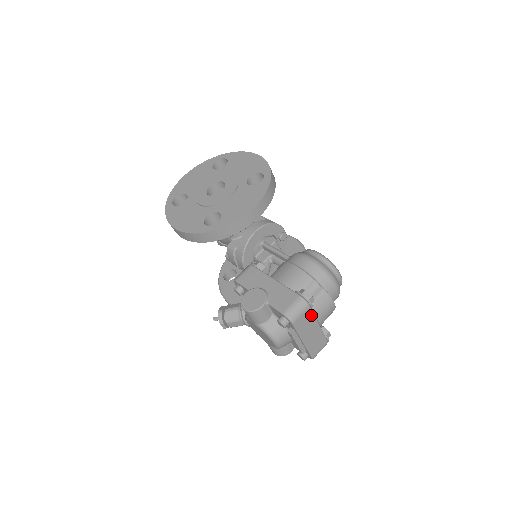
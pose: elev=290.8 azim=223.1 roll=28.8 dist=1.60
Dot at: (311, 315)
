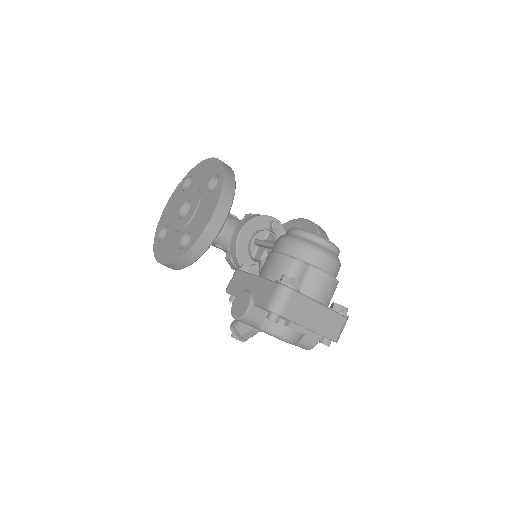
Dot at: (301, 299)
